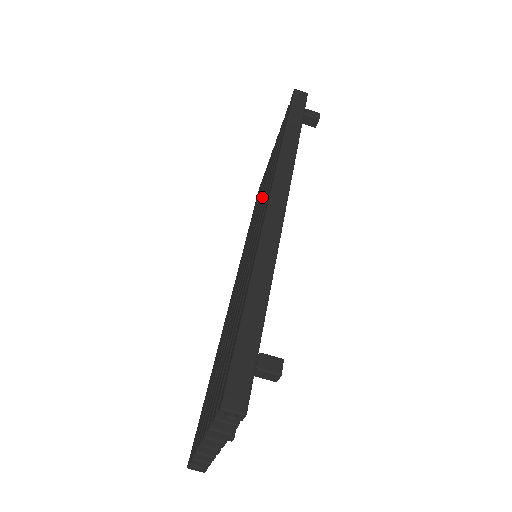
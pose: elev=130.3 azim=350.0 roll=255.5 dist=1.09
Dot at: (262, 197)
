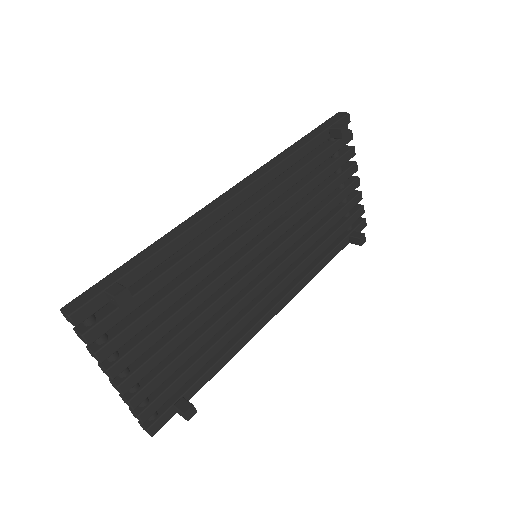
Dot at: occluded
